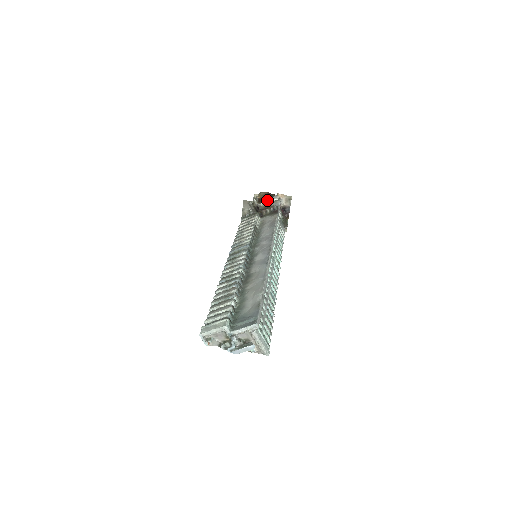
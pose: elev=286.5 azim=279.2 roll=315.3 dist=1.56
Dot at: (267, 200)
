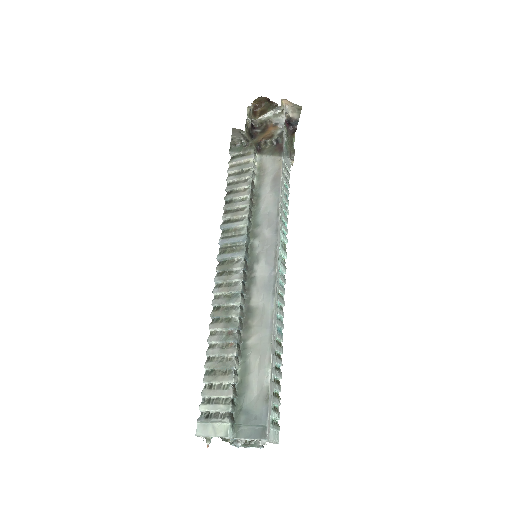
Dot at: (266, 113)
